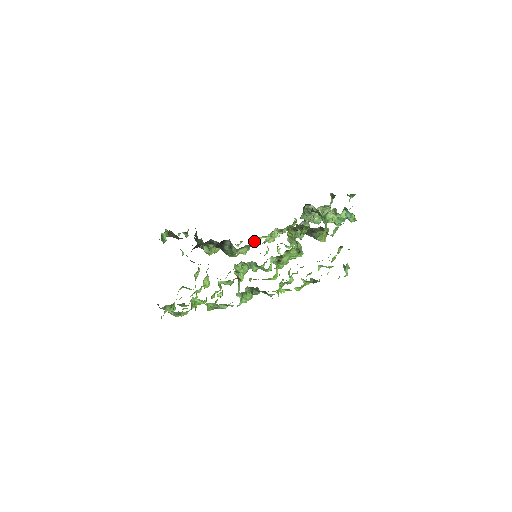
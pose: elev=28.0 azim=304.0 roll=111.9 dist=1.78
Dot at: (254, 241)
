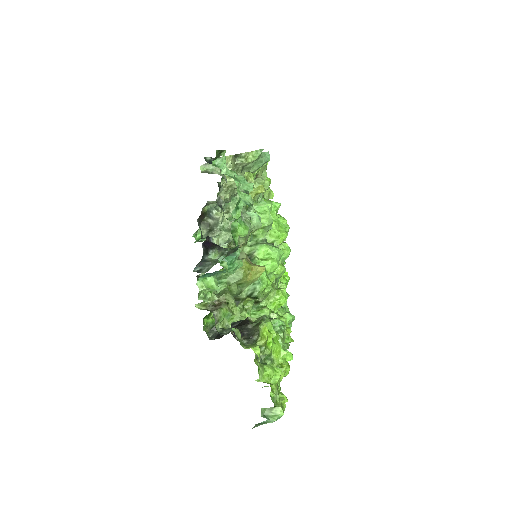
Dot at: occluded
